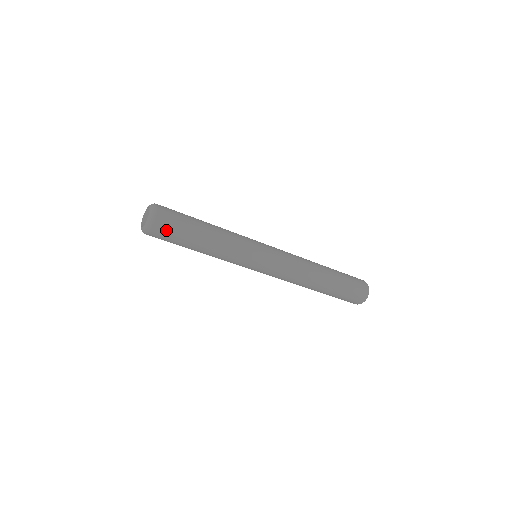
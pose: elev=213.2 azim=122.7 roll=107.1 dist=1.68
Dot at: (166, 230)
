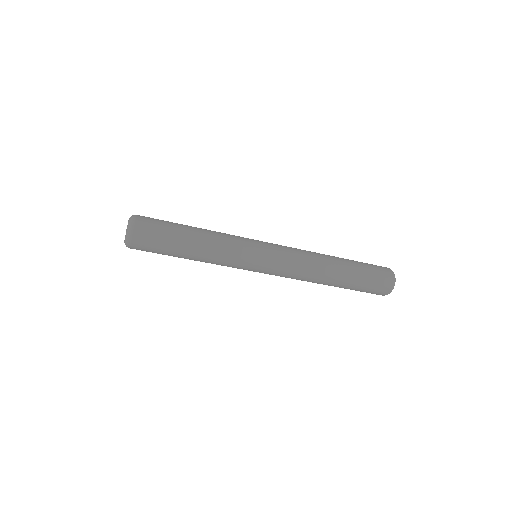
Dot at: (149, 237)
